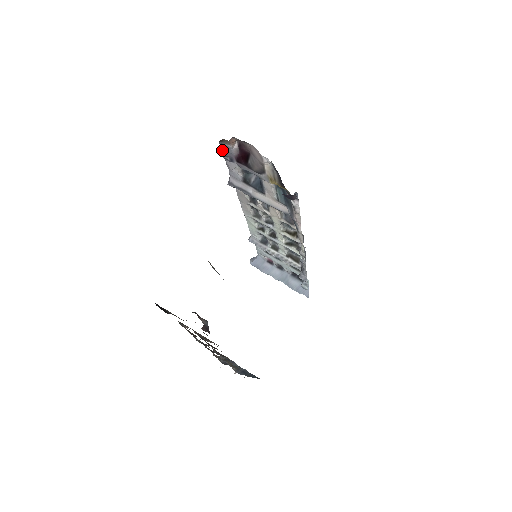
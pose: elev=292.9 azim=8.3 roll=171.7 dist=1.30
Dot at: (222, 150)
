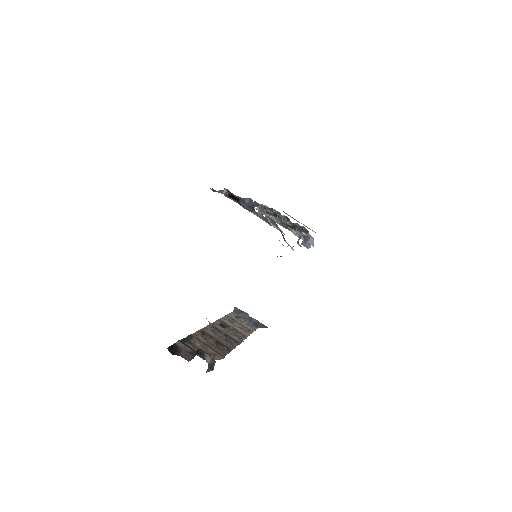
Dot at: (213, 191)
